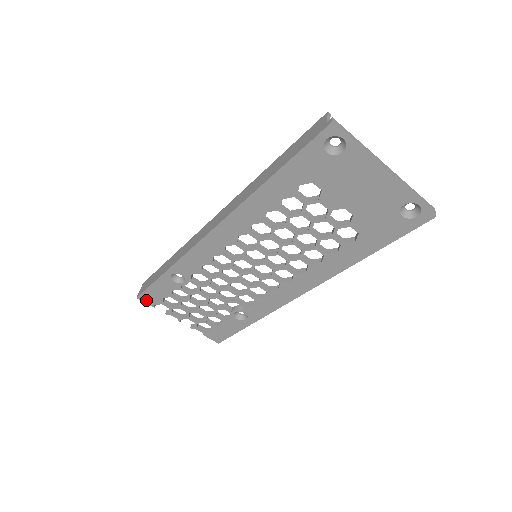
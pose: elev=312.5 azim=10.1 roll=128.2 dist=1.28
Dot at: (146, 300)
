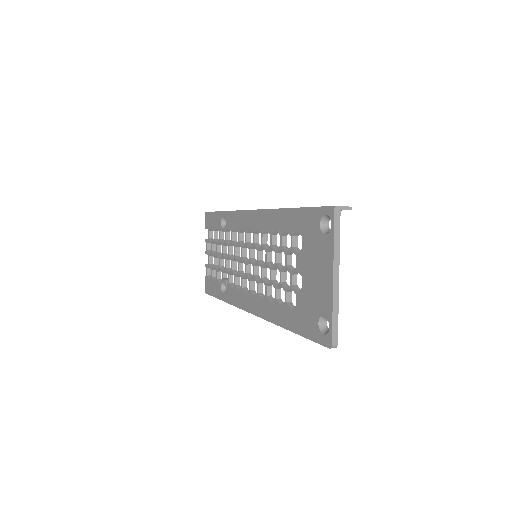
Dot at: (206, 219)
